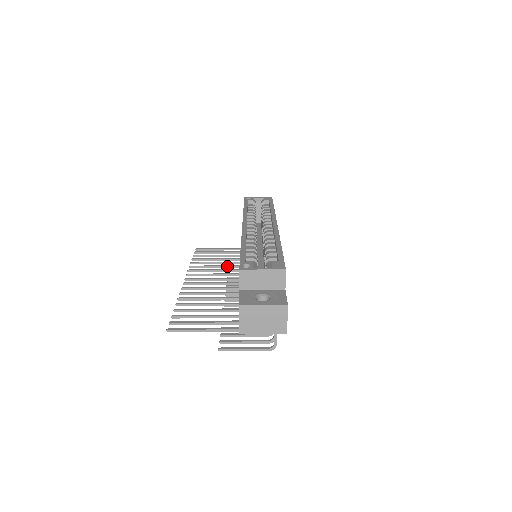
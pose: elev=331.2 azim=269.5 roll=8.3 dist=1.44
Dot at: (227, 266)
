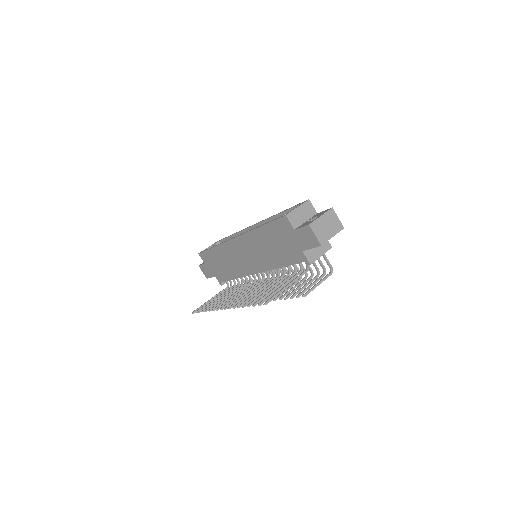
Dot at: (234, 291)
